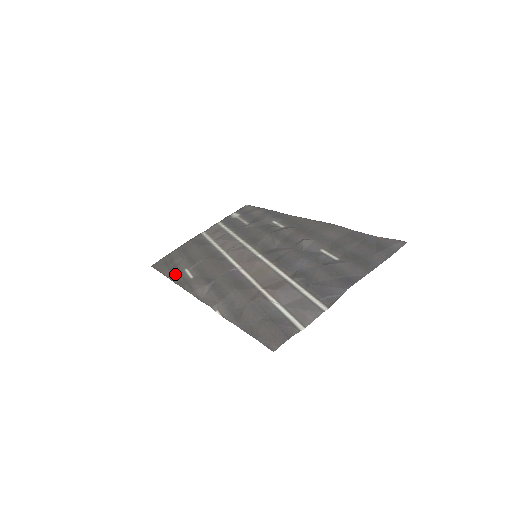
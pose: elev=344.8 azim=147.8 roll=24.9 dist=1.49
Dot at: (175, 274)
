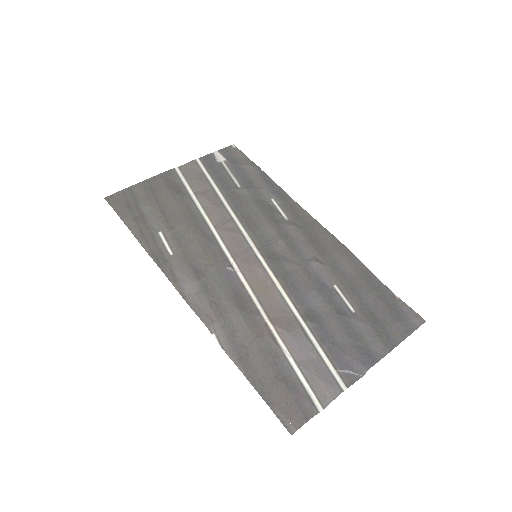
Dot at: (145, 235)
